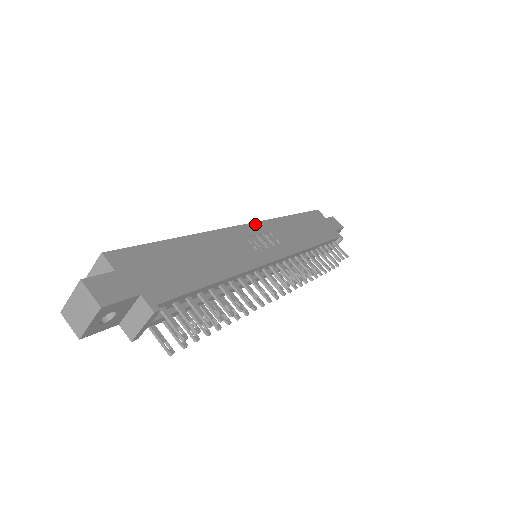
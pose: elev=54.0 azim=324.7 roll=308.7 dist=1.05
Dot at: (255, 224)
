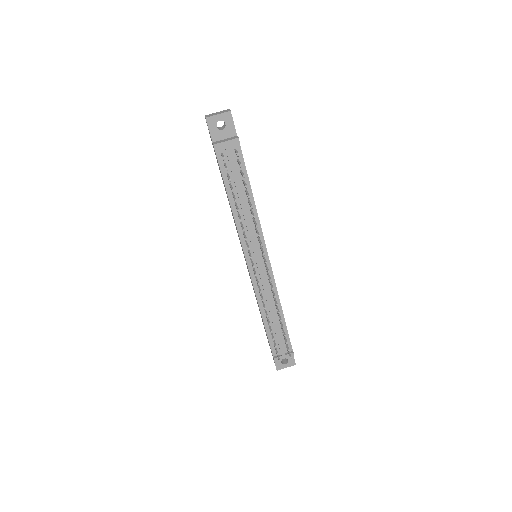
Dot at: occluded
